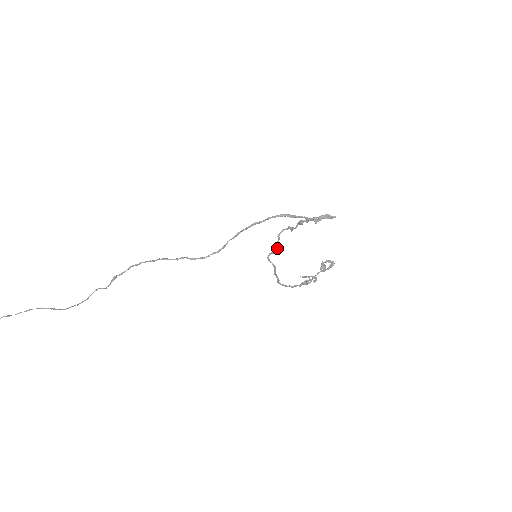
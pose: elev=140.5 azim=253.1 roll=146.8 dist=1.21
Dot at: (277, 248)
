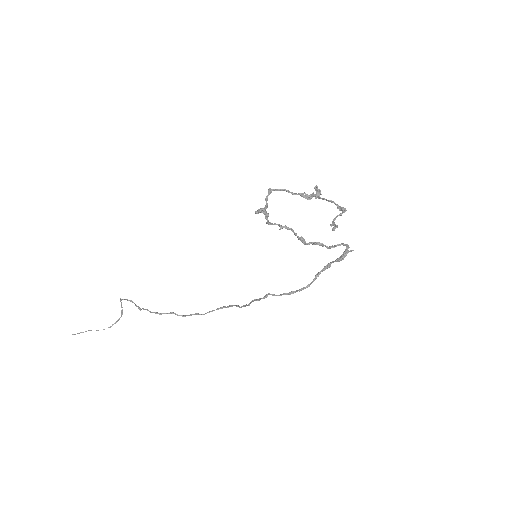
Dot at: (266, 216)
